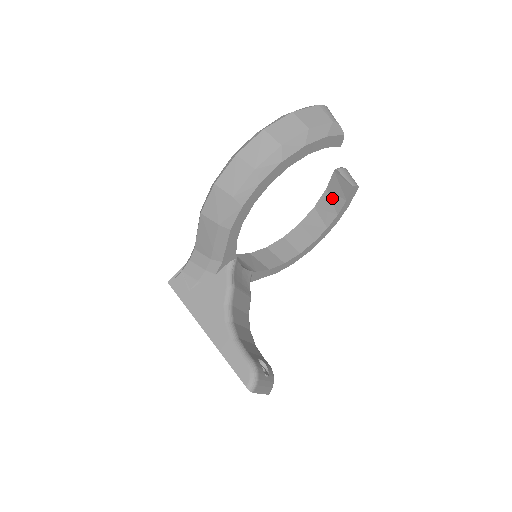
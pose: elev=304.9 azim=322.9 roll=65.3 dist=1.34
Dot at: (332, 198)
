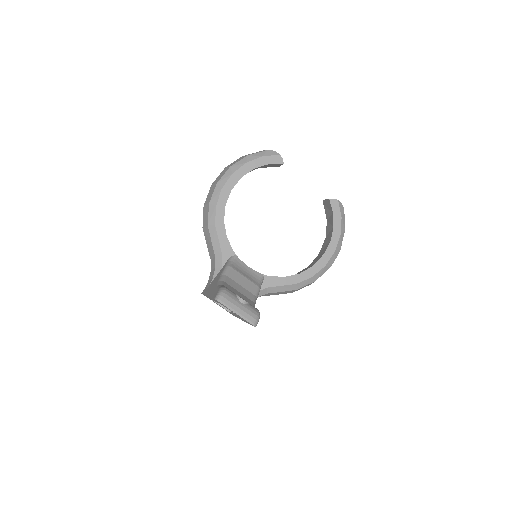
Dot at: (329, 221)
